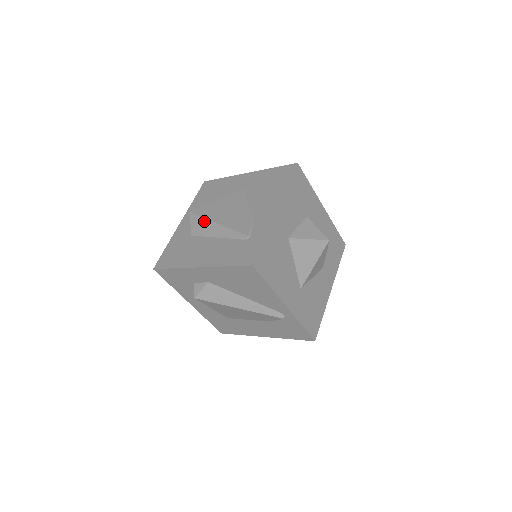
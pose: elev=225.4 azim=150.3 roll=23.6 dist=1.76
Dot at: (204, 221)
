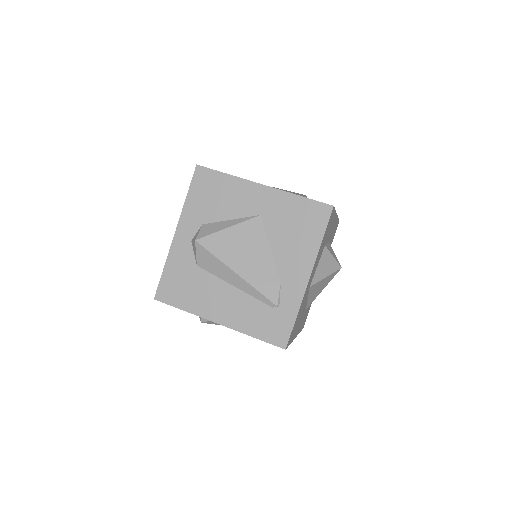
Dot at: (217, 262)
